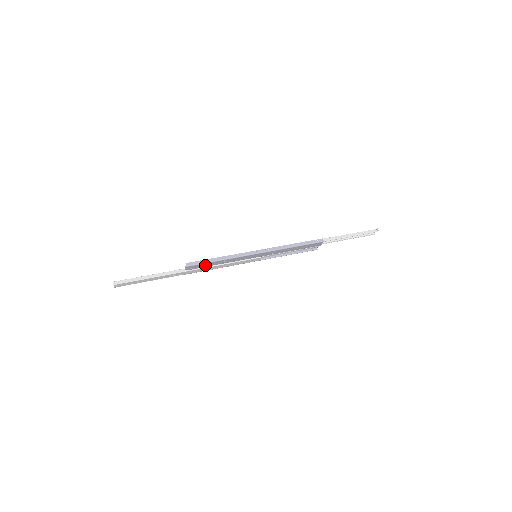
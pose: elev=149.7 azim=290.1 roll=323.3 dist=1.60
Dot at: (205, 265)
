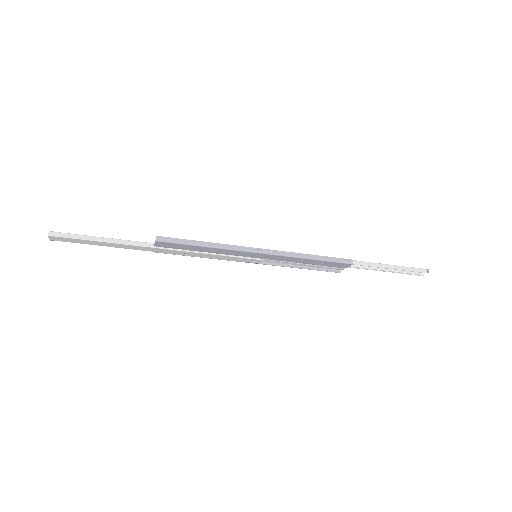
Dot at: (183, 247)
